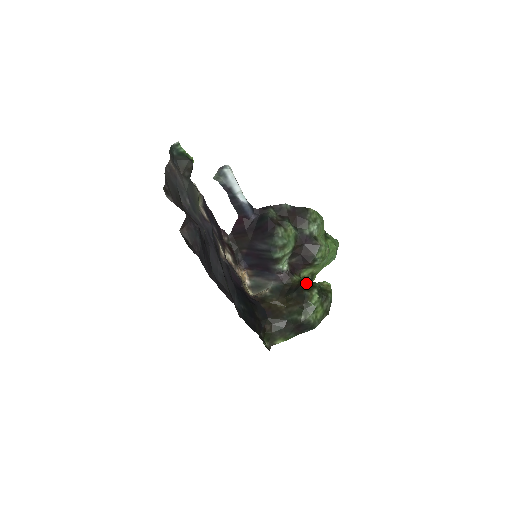
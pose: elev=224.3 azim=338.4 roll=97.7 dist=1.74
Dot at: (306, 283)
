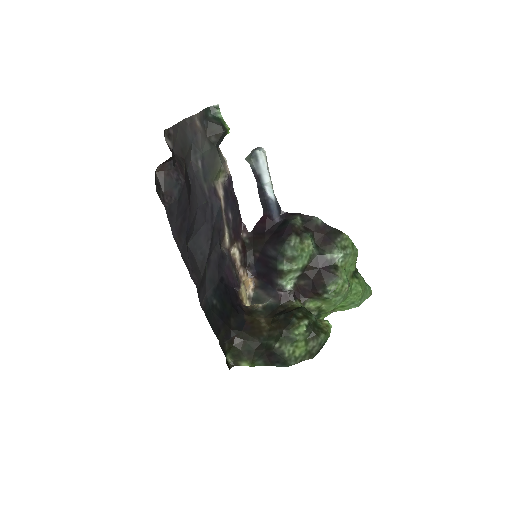
Dot at: (300, 310)
